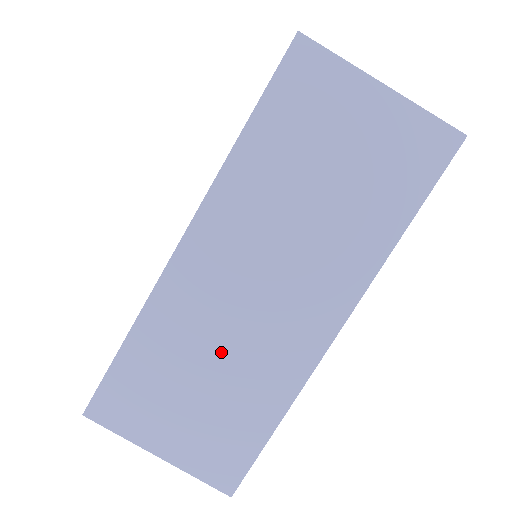
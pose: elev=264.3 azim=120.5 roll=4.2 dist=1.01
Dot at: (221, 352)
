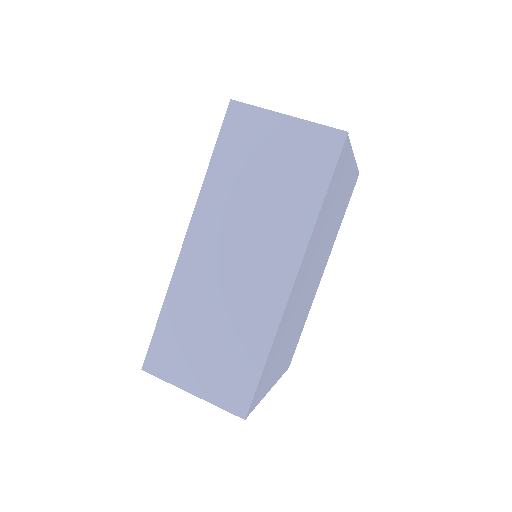
Dot at: (220, 310)
